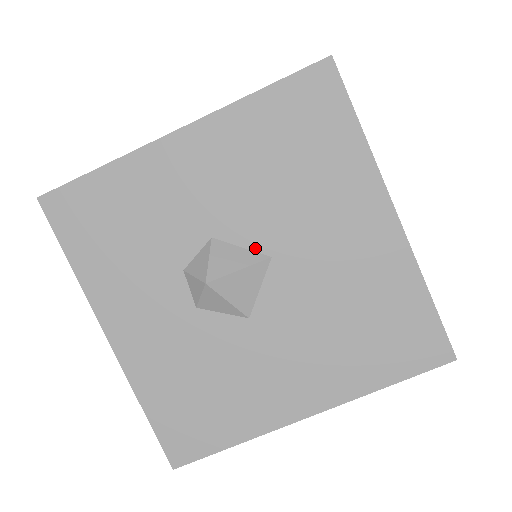
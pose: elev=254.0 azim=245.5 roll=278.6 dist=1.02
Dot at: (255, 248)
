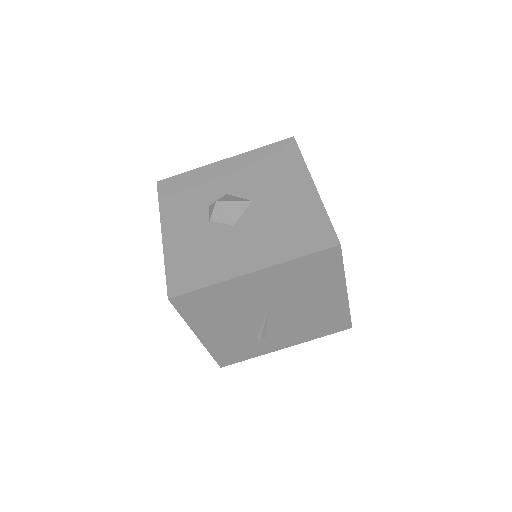
Dot at: (245, 198)
